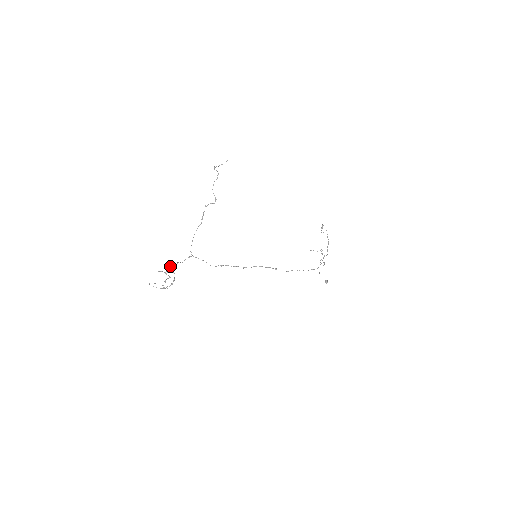
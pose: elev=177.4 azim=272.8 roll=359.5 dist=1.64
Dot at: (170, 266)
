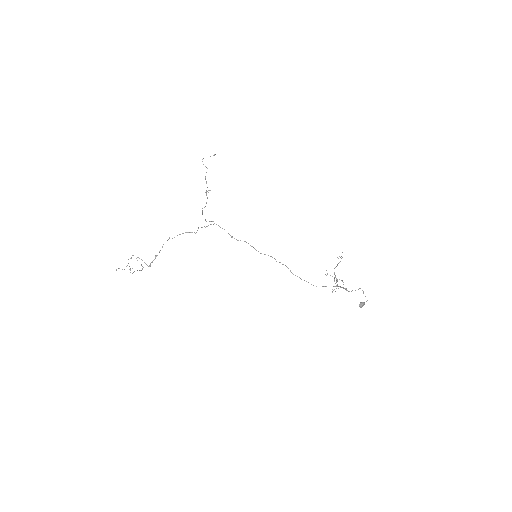
Dot at: occluded
